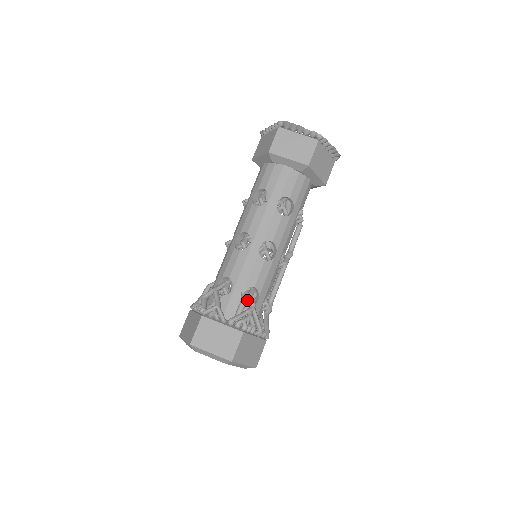
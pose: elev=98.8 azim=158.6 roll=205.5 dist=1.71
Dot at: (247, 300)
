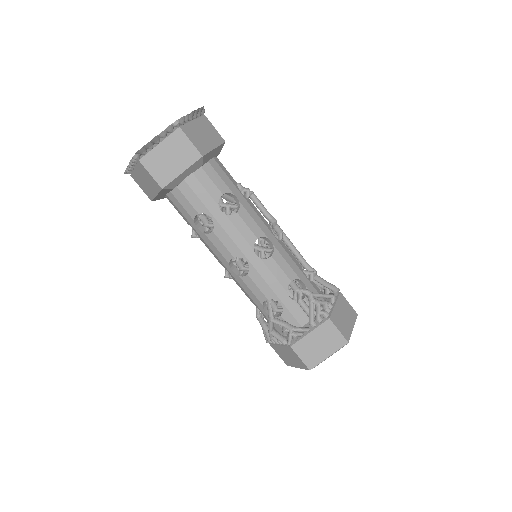
Dot at: (300, 296)
